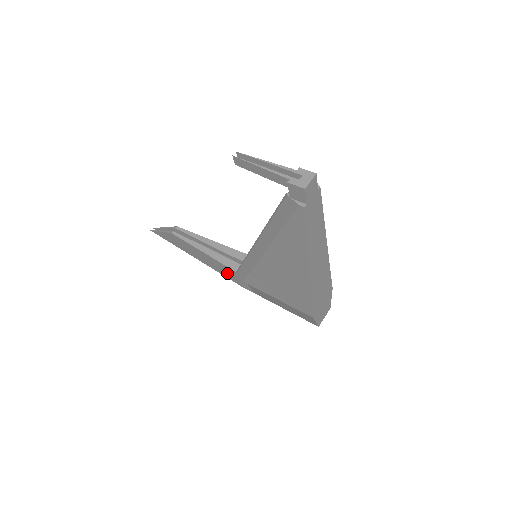
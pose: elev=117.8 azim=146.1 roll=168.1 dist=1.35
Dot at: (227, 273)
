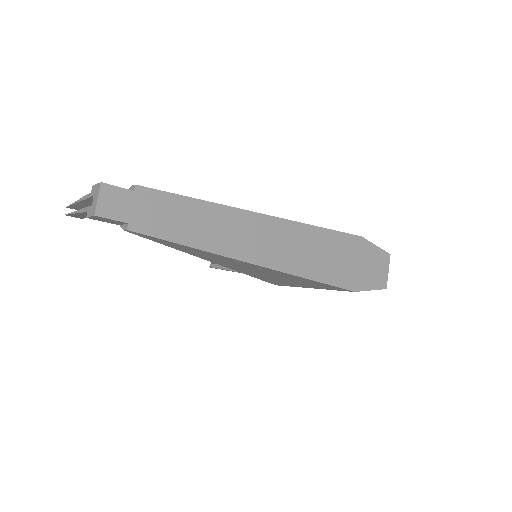
Dot at: occluded
